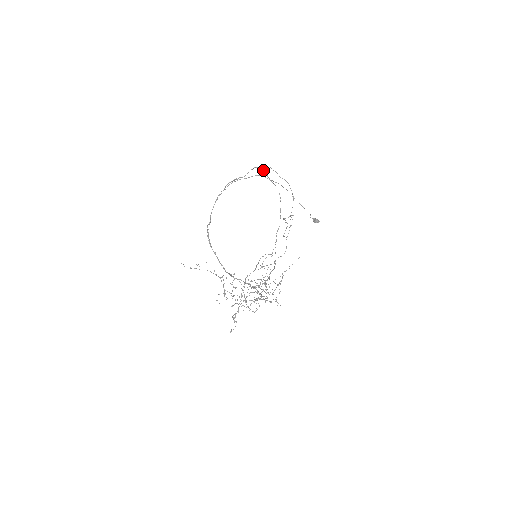
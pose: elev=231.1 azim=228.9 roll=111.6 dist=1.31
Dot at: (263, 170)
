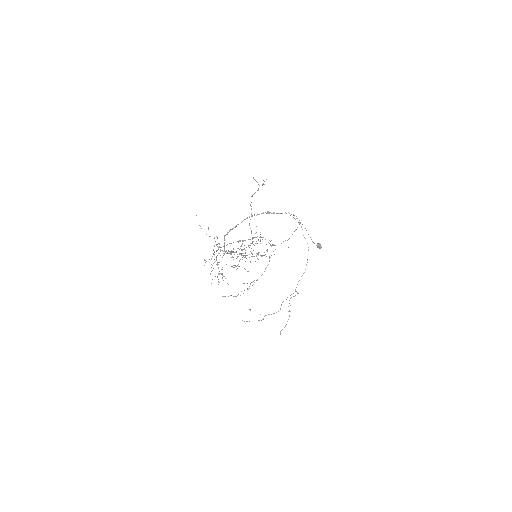
Dot at: (294, 215)
